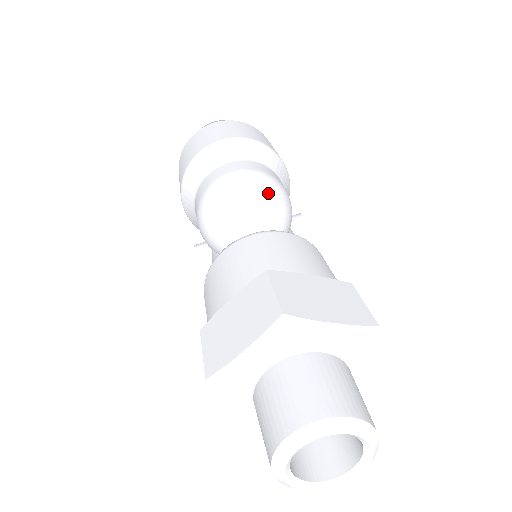
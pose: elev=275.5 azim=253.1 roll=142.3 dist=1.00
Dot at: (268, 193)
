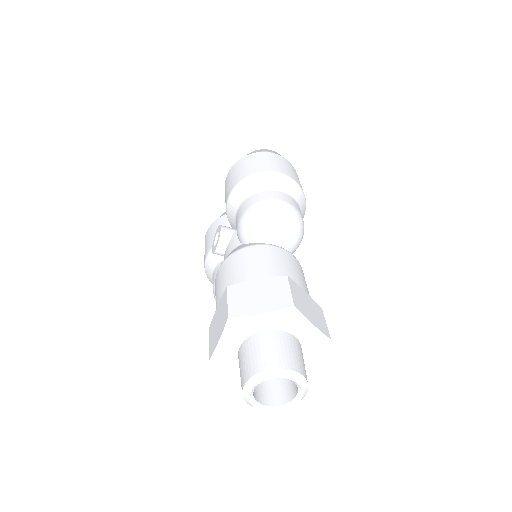
Dot at: (298, 227)
